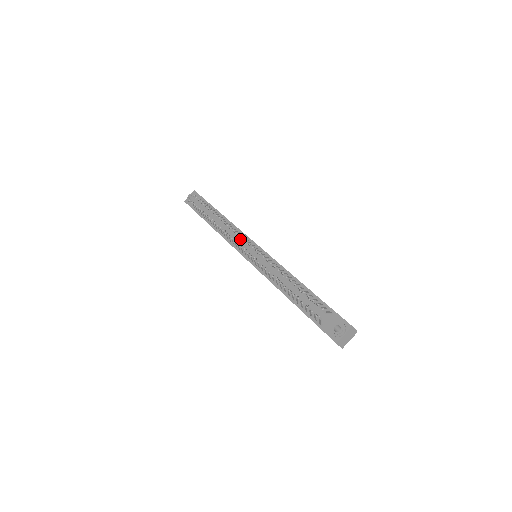
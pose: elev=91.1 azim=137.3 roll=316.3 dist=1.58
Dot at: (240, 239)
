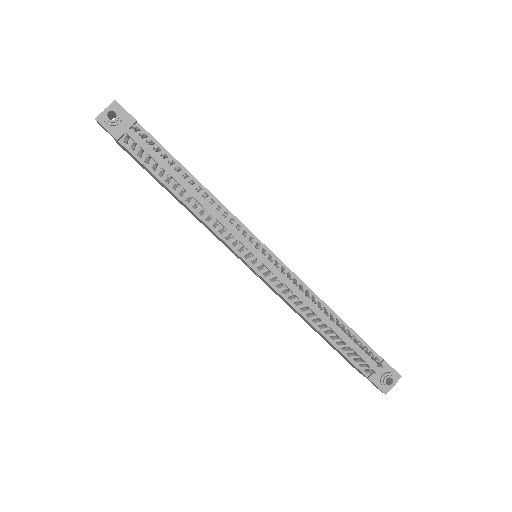
Dot at: (240, 235)
